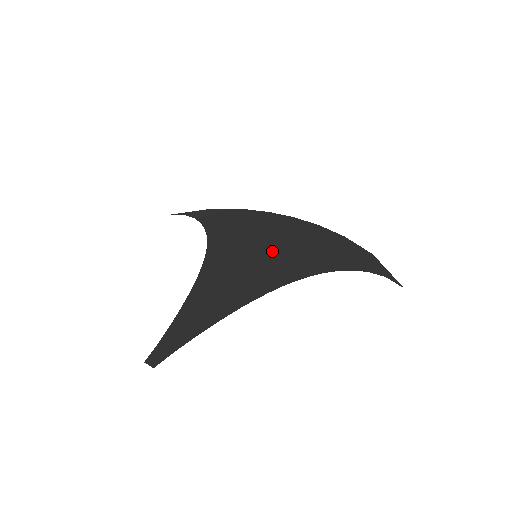
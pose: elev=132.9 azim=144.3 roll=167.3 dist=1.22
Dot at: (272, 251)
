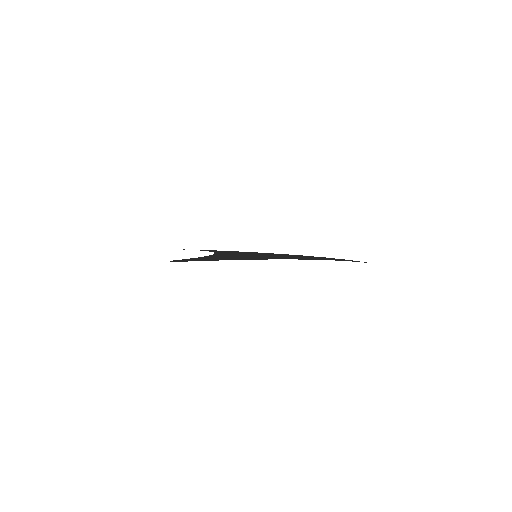
Dot at: (269, 256)
